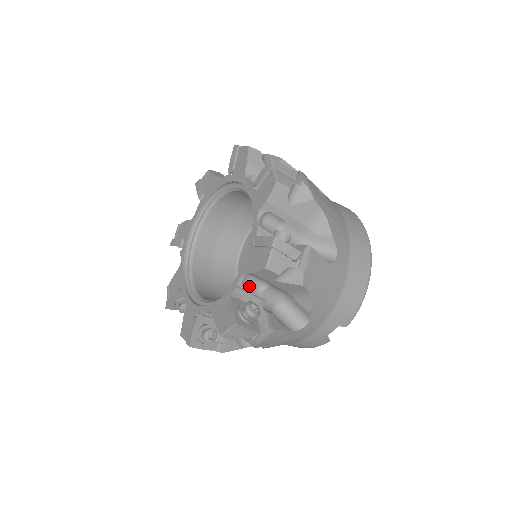
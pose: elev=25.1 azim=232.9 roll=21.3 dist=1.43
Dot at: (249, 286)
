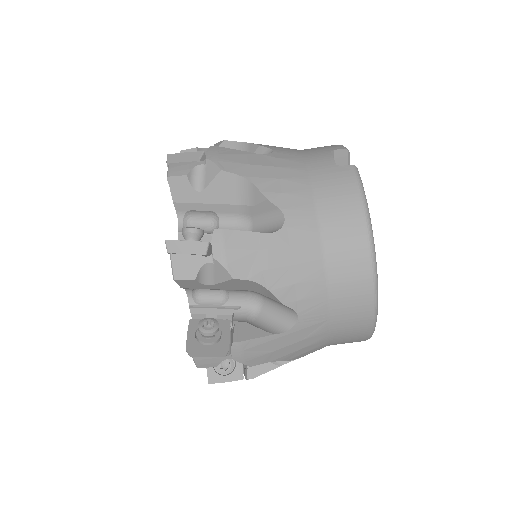
Dot at: occluded
